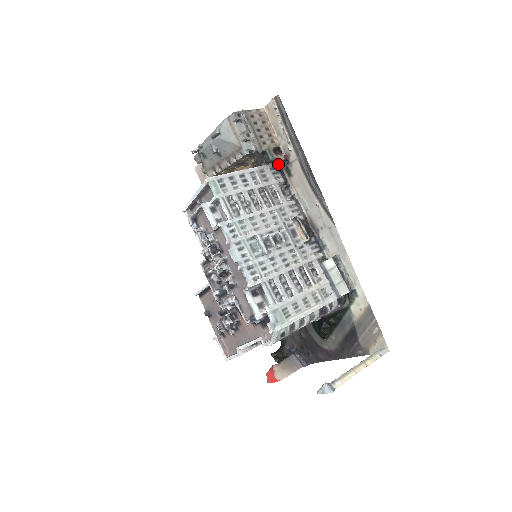
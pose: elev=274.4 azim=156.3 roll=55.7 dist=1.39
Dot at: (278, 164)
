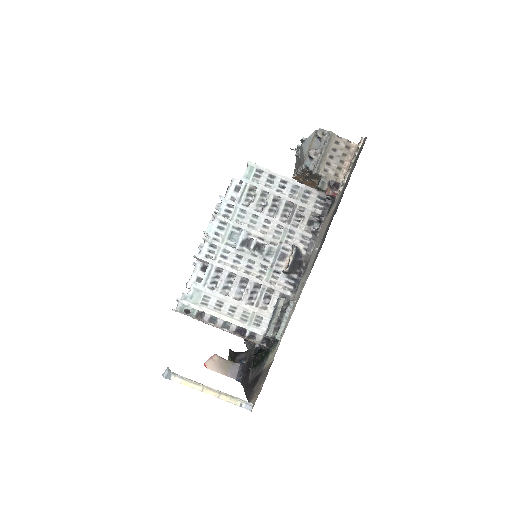
Dot at: (328, 197)
